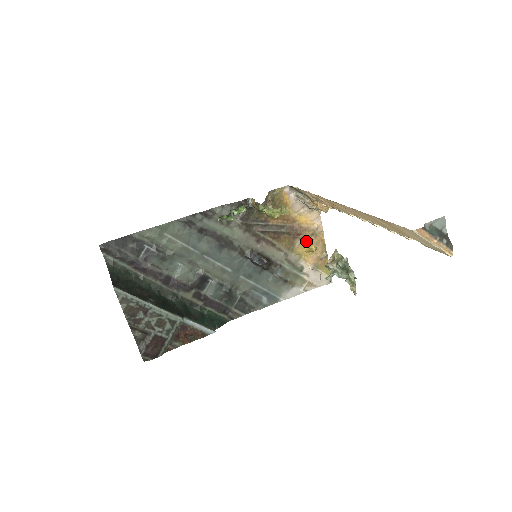
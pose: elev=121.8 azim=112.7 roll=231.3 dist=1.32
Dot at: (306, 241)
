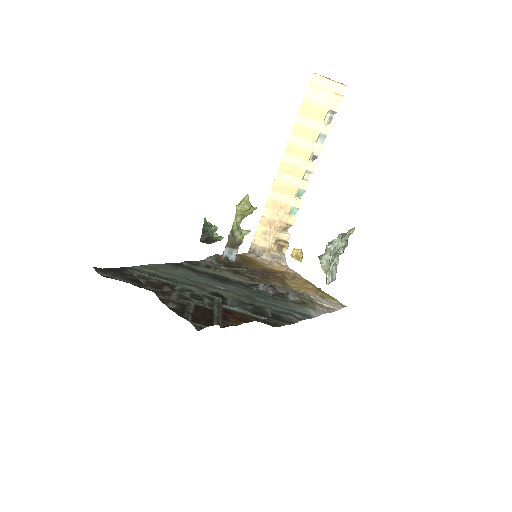
Dot at: (293, 281)
